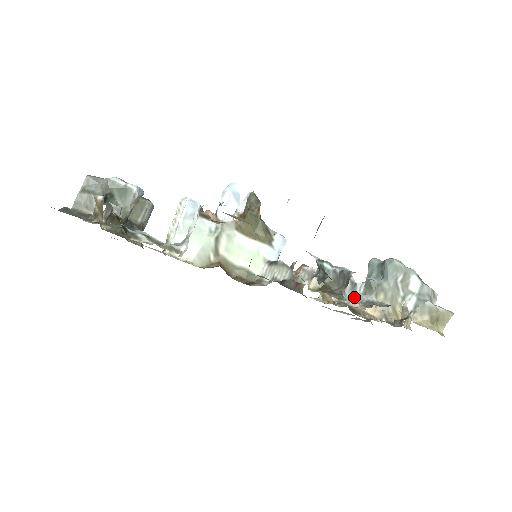
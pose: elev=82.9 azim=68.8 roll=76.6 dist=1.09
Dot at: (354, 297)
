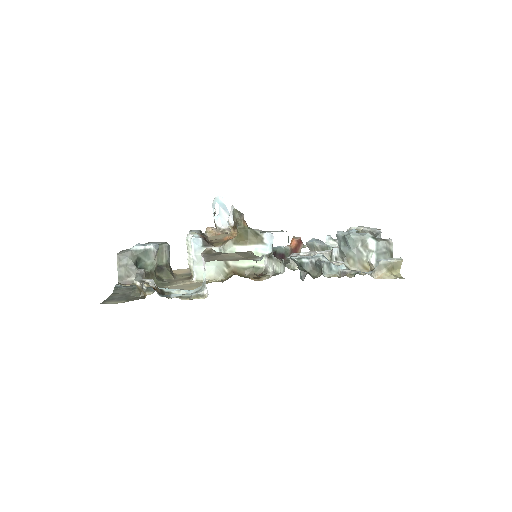
Dot at: (332, 271)
